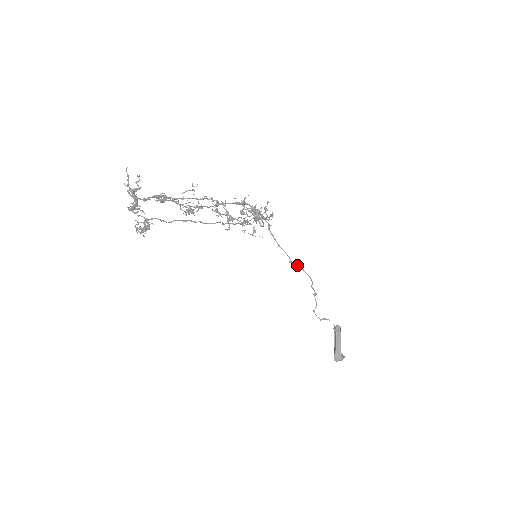
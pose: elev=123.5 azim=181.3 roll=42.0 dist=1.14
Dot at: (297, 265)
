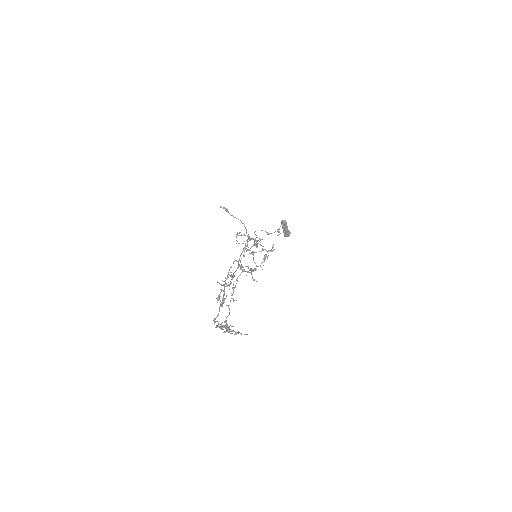
Dot at: occluded
